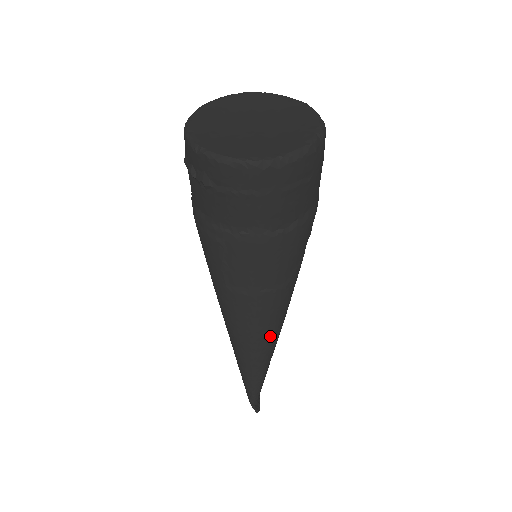
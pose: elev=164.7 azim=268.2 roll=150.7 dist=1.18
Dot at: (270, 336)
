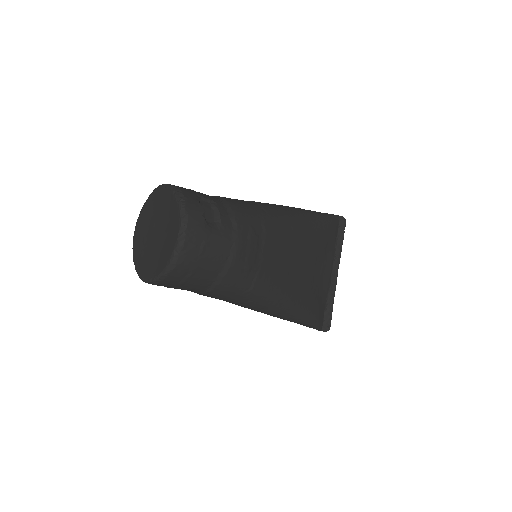
Dot at: (278, 313)
